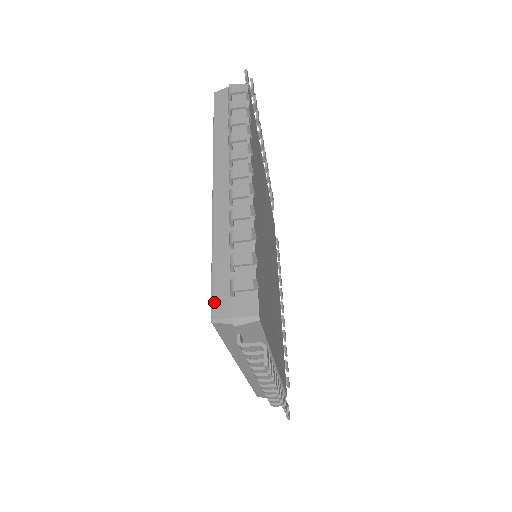
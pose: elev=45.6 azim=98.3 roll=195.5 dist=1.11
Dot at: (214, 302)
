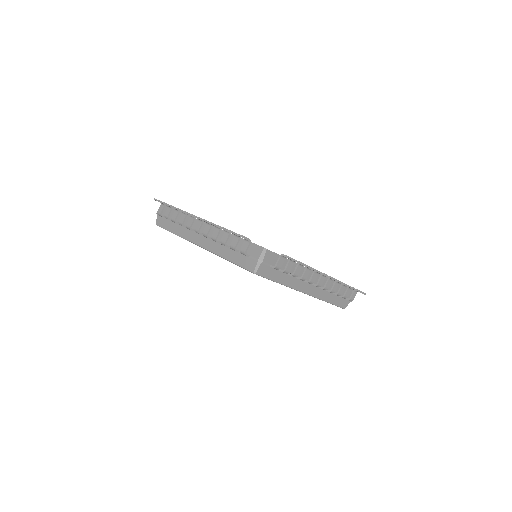
Dot at: (247, 268)
